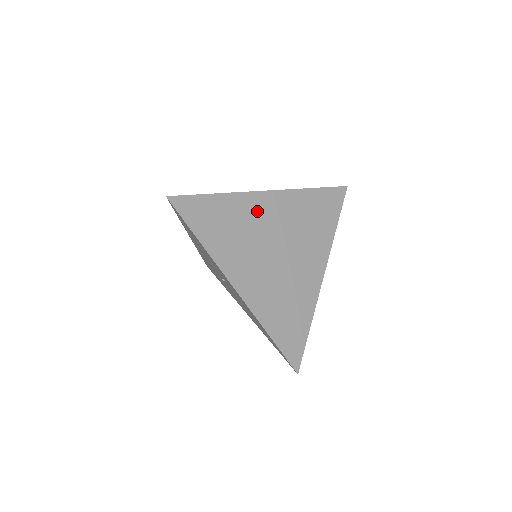
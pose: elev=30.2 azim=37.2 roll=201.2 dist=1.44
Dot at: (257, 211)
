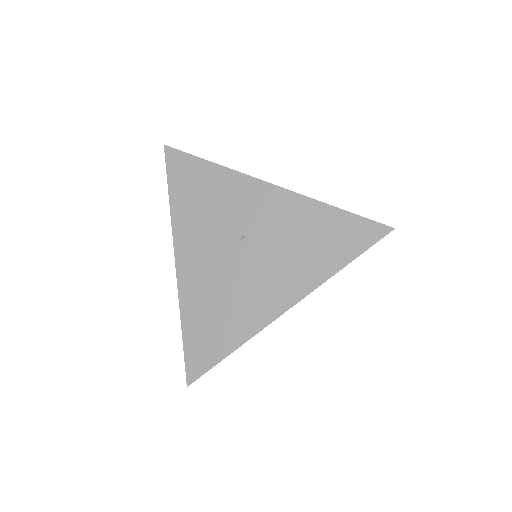
Dot at: occluded
